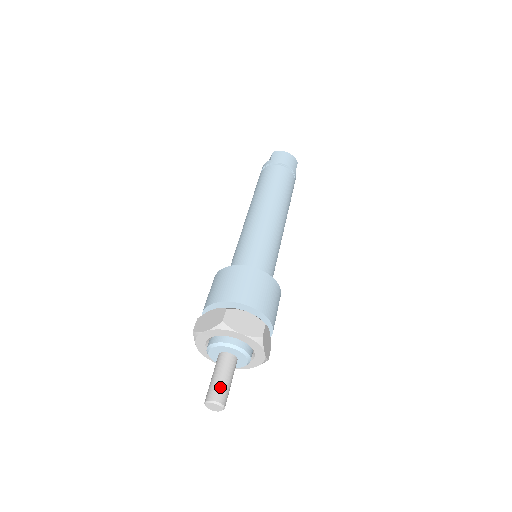
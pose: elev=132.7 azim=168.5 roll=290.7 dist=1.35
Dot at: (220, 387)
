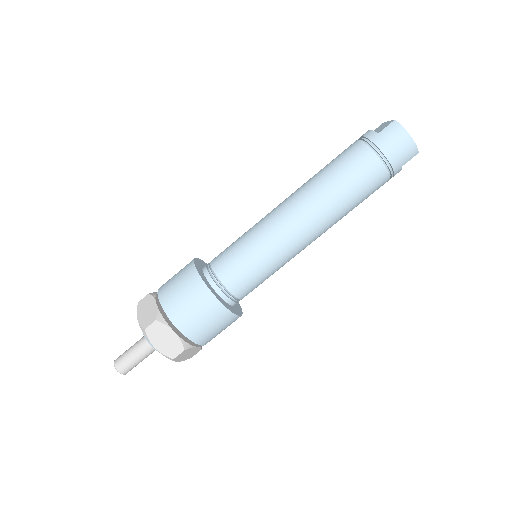
Dot at: (127, 362)
